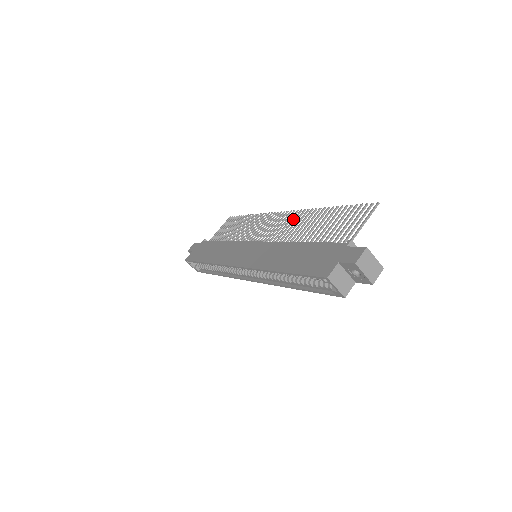
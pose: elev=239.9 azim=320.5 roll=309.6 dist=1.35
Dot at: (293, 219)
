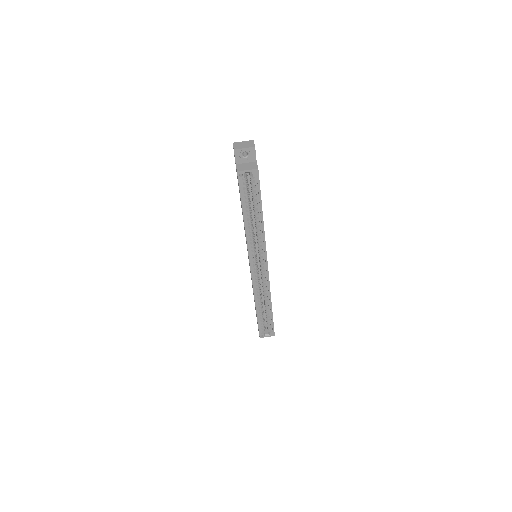
Dot at: occluded
